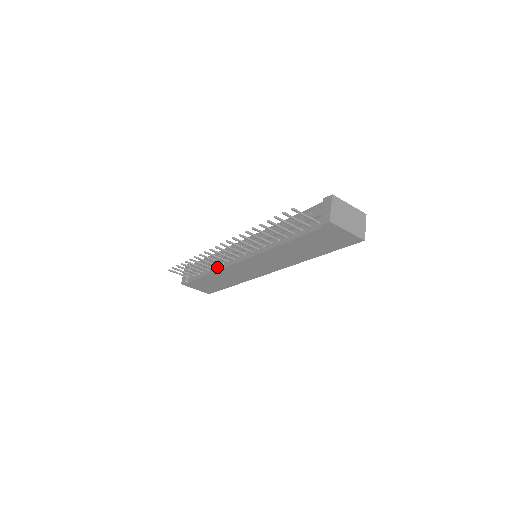
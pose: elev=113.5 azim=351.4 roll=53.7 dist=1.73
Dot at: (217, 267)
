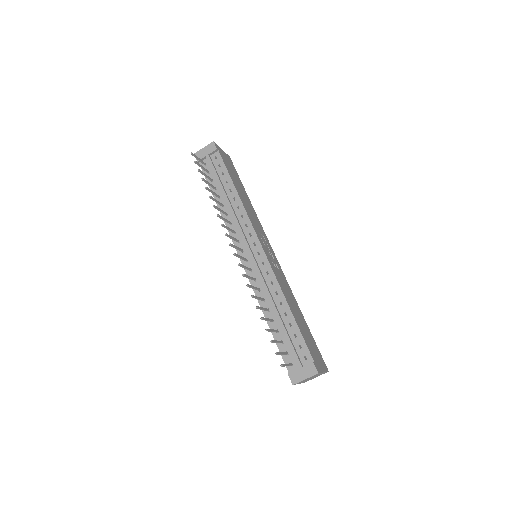
Dot at: (226, 214)
